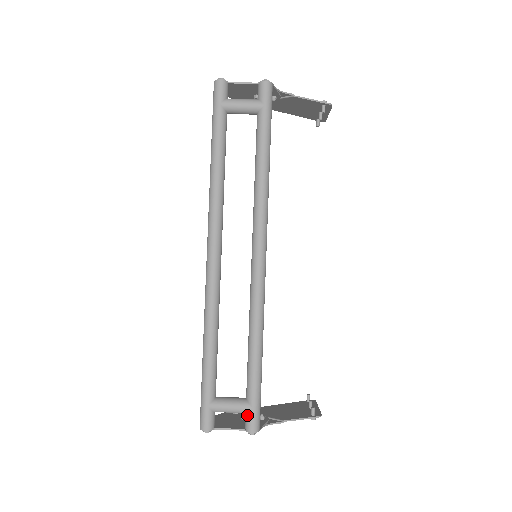
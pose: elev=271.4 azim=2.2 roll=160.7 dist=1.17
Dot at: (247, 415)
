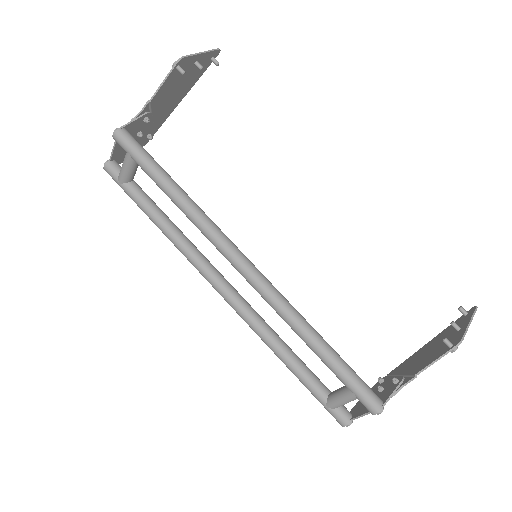
Dot at: occluded
